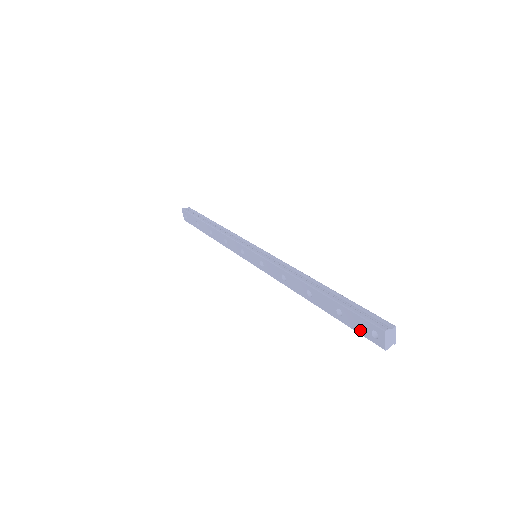
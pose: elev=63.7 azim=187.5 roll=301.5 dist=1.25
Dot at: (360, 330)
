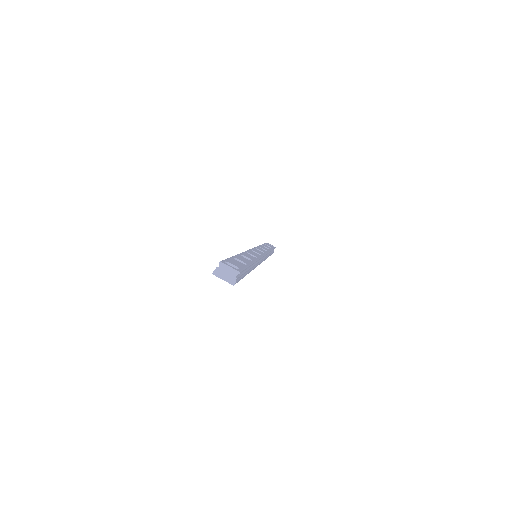
Dot at: occluded
